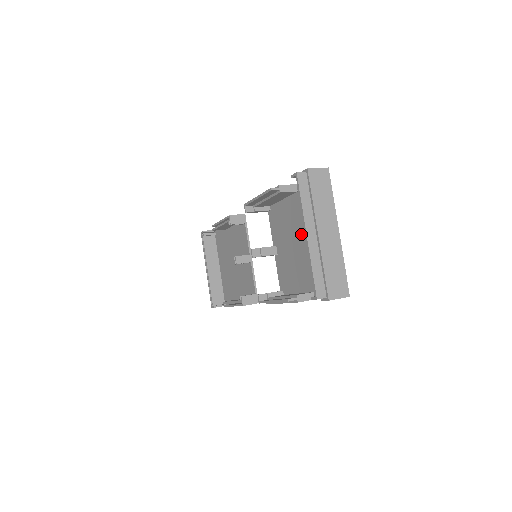
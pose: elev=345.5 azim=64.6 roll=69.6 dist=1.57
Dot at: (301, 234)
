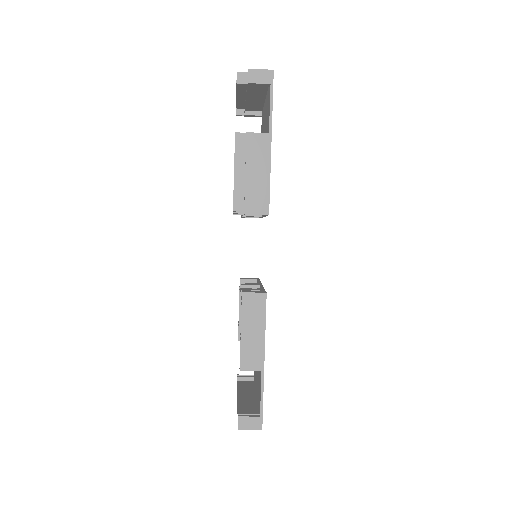
Dot at: occluded
